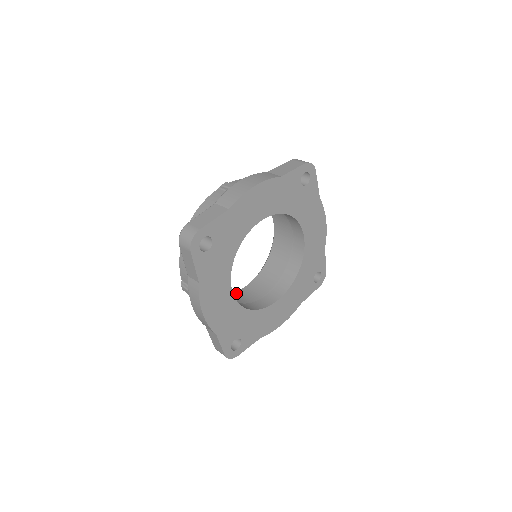
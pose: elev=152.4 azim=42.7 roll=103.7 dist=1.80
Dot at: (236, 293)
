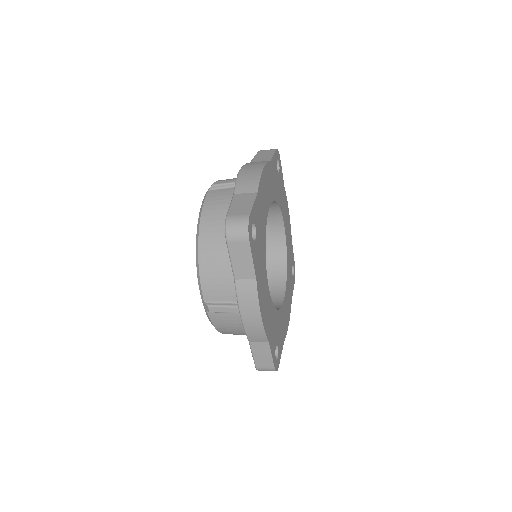
Dot at: occluded
